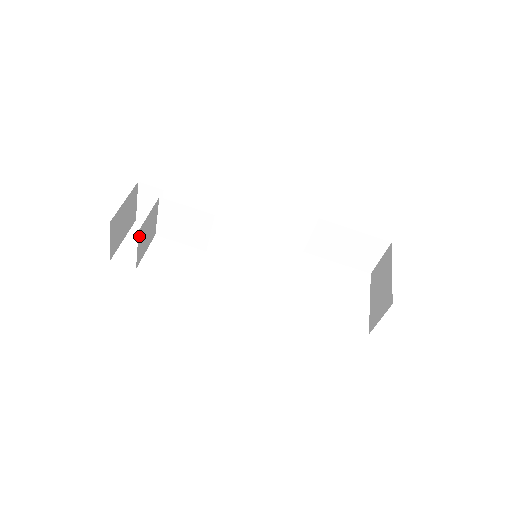
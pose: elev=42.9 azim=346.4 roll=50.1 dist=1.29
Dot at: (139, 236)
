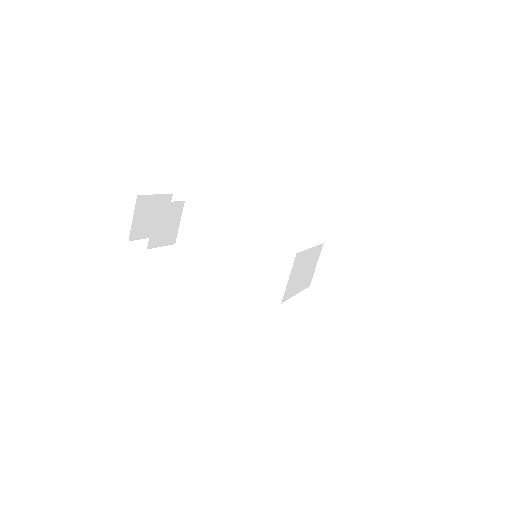
Dot at: (156, 211)
